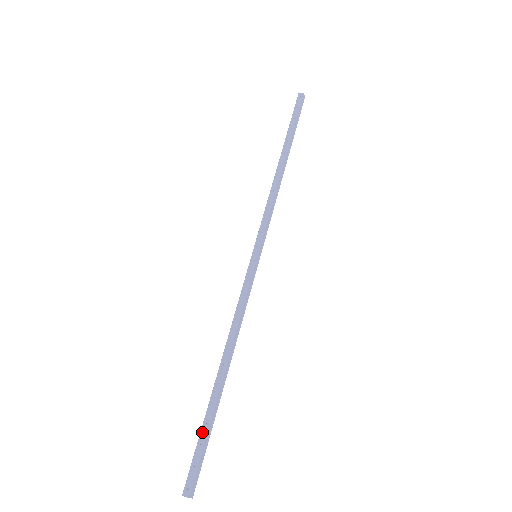
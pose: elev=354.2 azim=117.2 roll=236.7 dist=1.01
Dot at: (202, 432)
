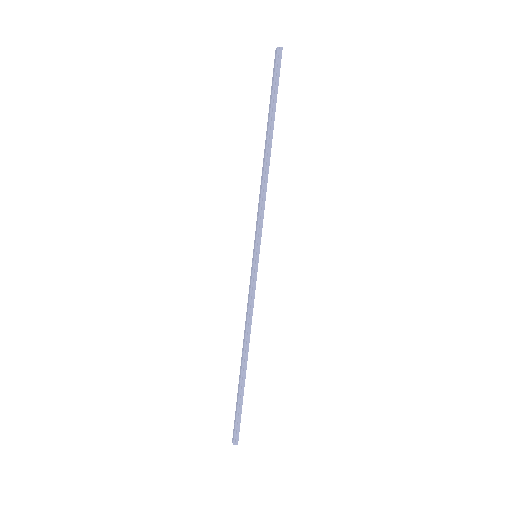
Dot at: (236, 402)
